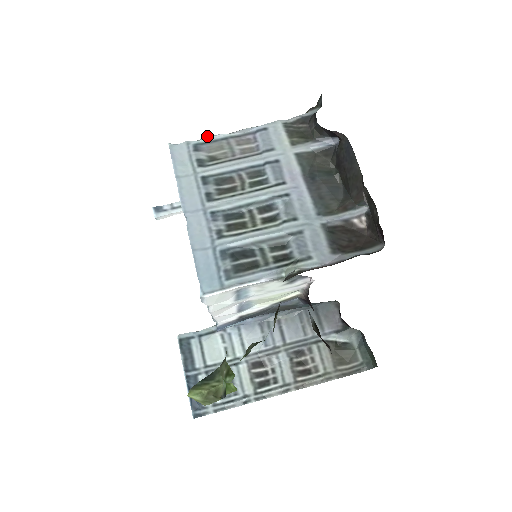
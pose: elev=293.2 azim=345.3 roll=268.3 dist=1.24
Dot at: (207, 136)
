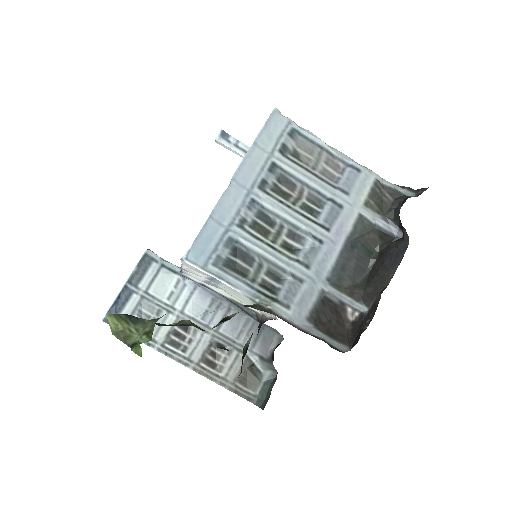
Dot at: occluded
